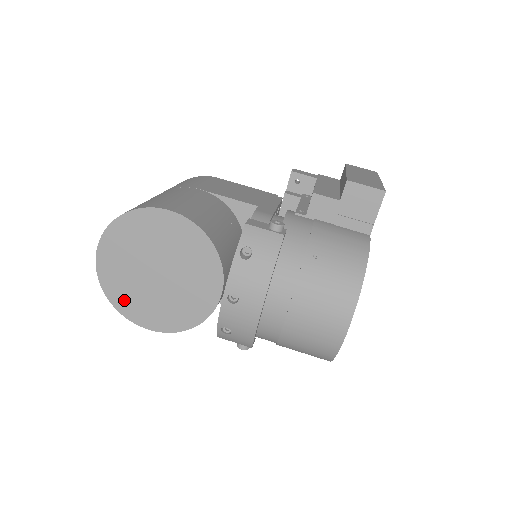
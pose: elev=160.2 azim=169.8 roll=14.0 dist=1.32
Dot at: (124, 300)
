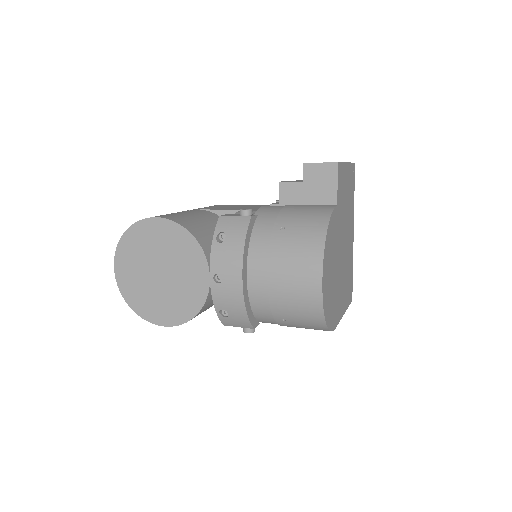
Dot at: (141, 304)
